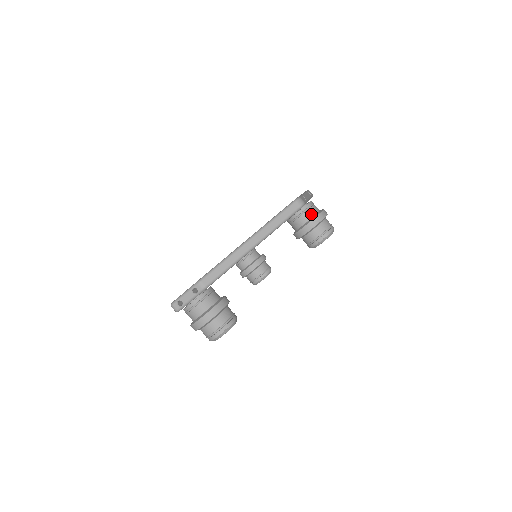
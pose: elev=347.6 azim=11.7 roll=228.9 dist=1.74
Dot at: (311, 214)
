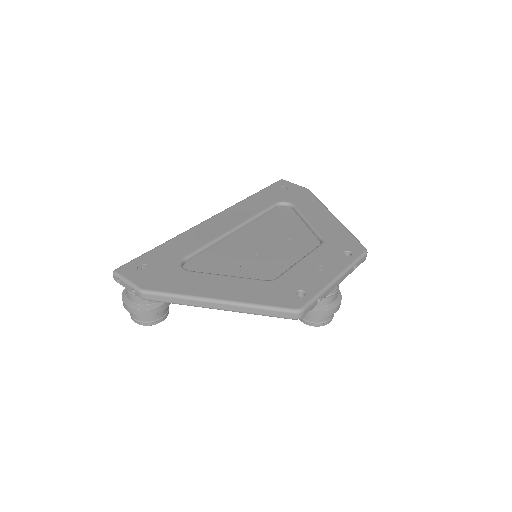
Dot at: (319, 303)
